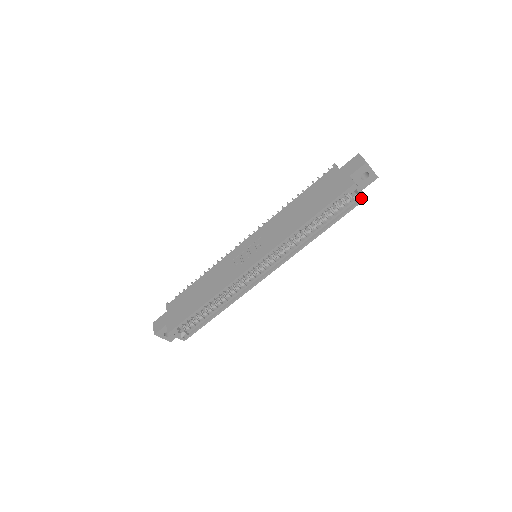
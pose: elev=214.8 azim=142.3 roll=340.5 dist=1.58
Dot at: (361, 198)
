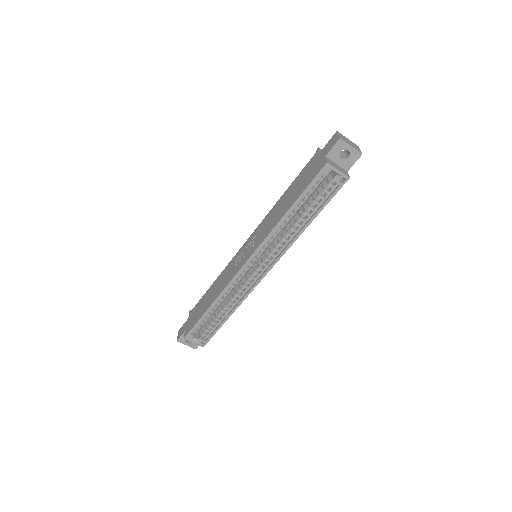
Dot at: (344, 179)
